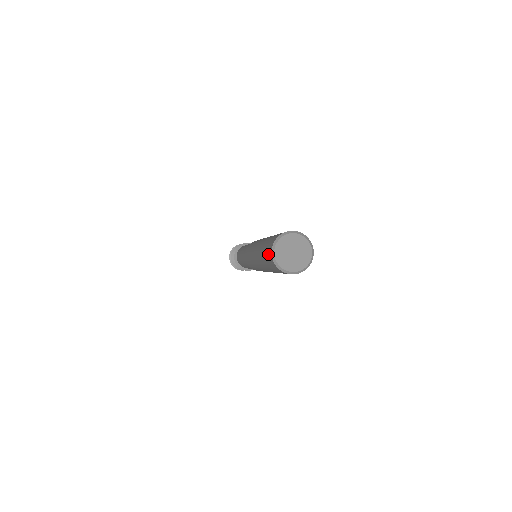
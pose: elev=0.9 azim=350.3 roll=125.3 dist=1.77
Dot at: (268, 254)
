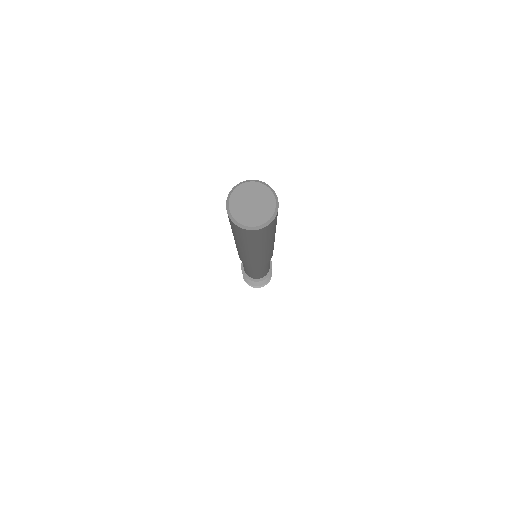
Dot at: occluded
